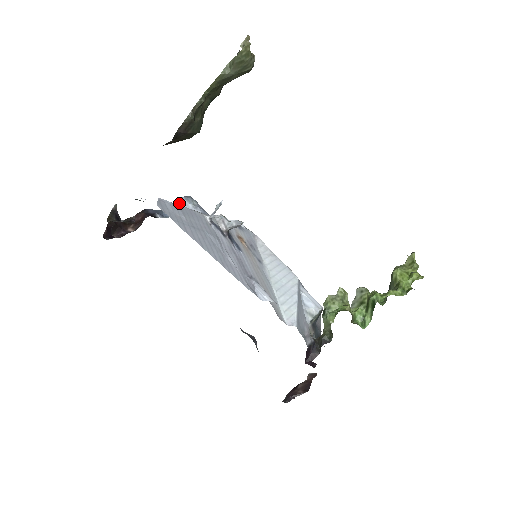
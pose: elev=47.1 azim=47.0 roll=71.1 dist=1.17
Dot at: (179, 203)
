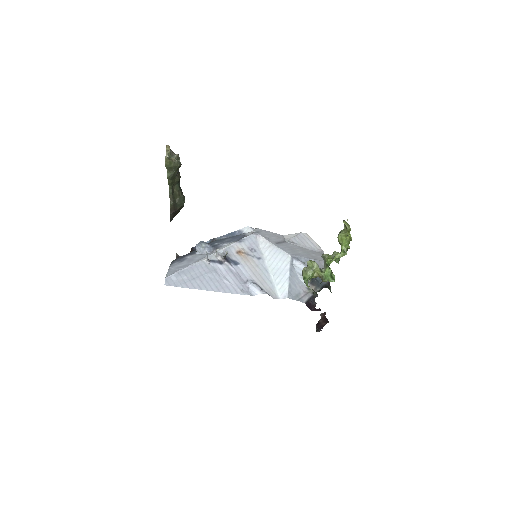
Dot at: (196, 249)
